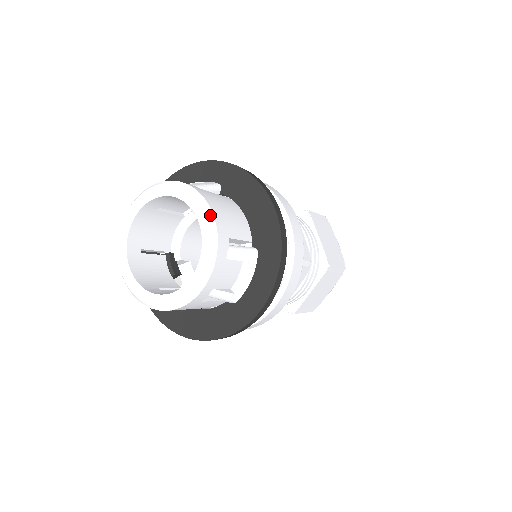
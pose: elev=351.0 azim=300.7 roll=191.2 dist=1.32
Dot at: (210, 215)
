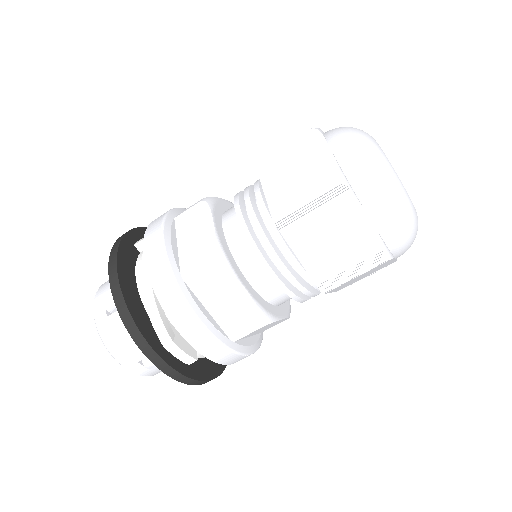
Dot at: (112, 356)
